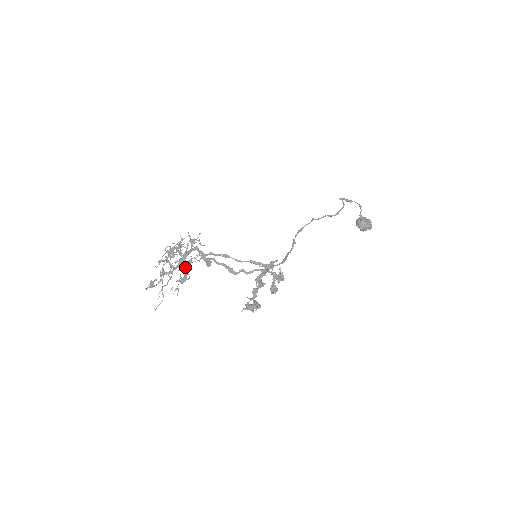
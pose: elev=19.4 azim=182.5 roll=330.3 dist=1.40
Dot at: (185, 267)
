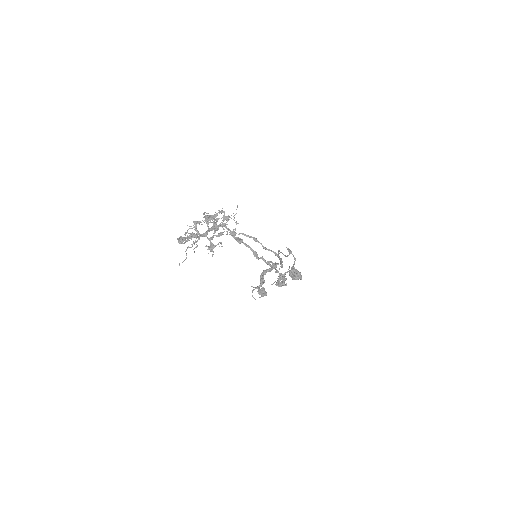
Dot at: (213, 237)
